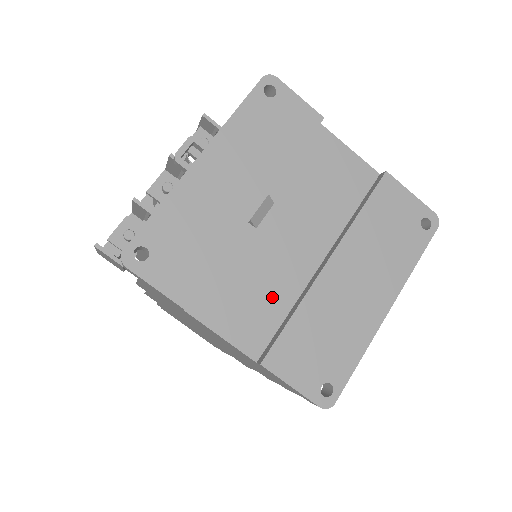
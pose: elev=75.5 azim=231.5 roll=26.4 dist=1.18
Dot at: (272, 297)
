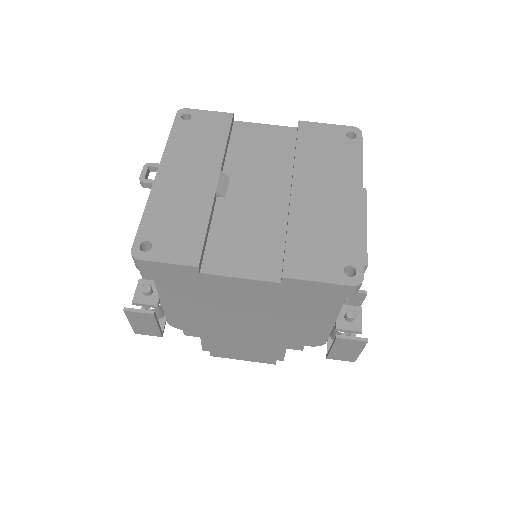
Dot at: (265, 234)
